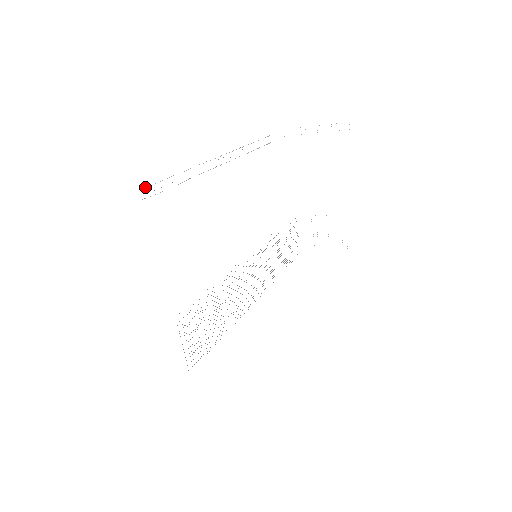
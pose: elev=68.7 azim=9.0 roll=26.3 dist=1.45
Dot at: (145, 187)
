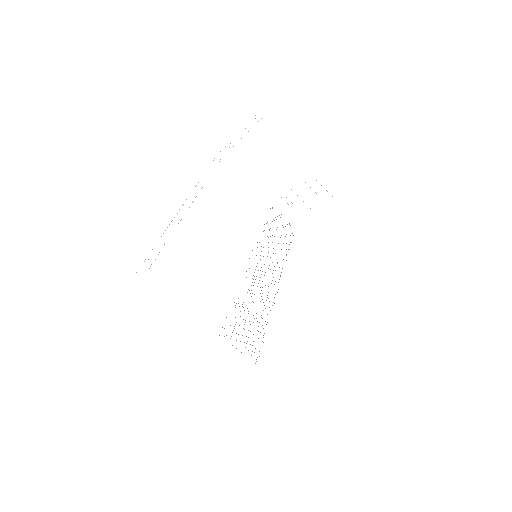
Dot at: occluded
